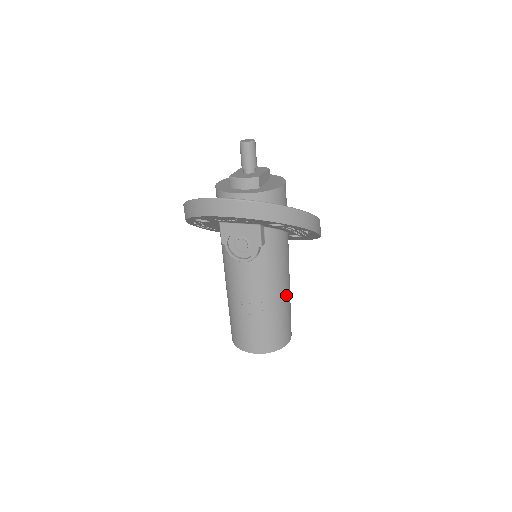
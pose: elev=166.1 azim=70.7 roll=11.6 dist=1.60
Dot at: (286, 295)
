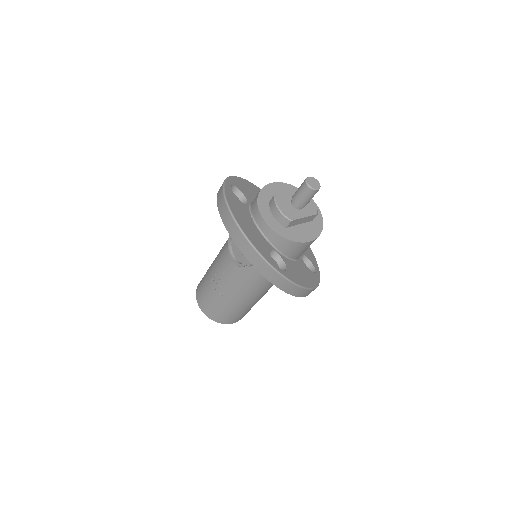
Dot at: (251, 301)
